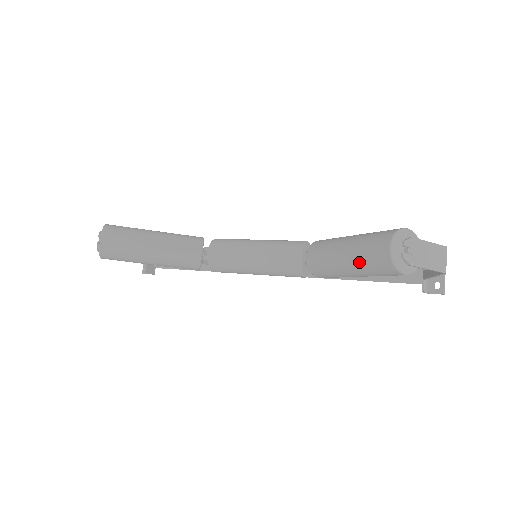
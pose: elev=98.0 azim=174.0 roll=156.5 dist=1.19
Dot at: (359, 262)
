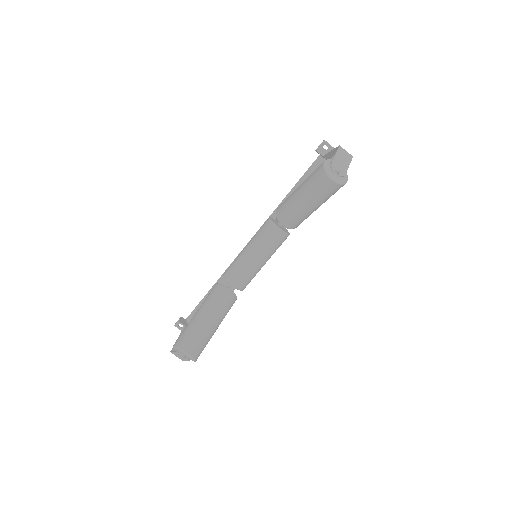
Dot at: (320, 200)
